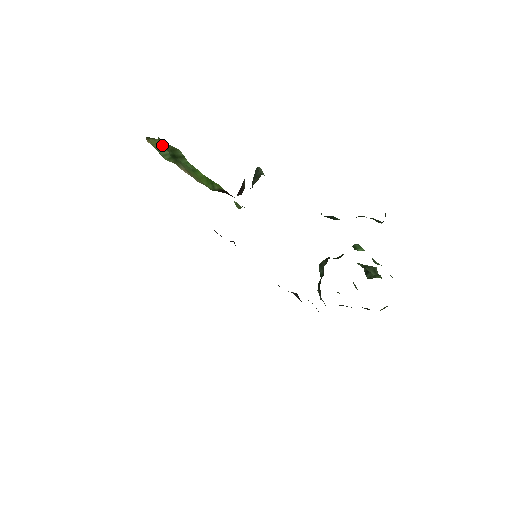
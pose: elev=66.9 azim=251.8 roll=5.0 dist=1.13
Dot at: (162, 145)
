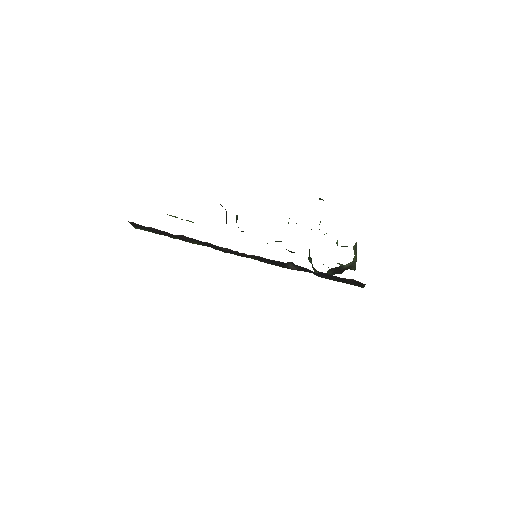
Dot at: (174, 216)
